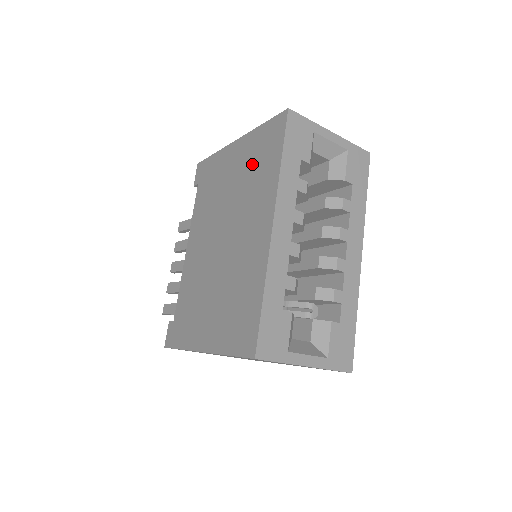
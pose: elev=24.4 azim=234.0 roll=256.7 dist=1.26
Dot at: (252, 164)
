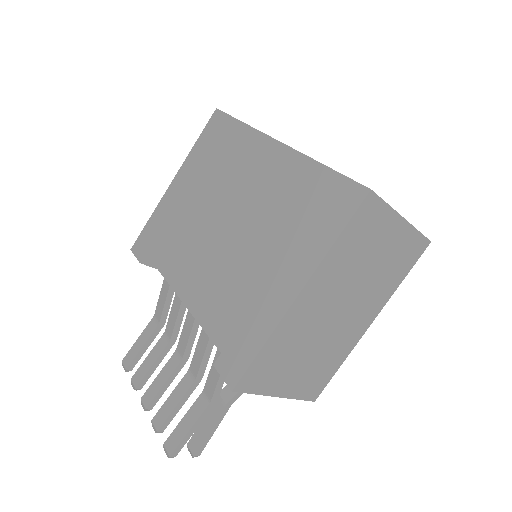
Dot at: (210, 160)
